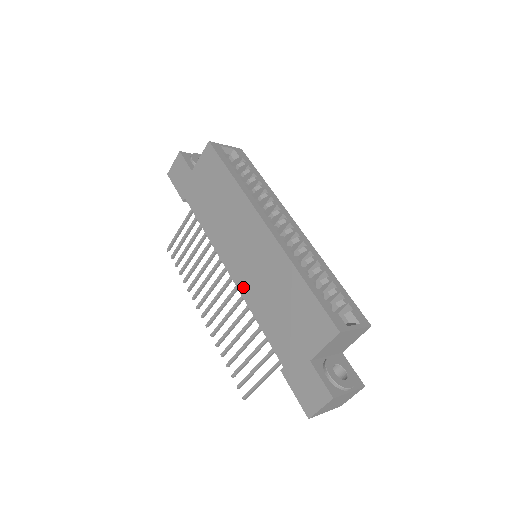
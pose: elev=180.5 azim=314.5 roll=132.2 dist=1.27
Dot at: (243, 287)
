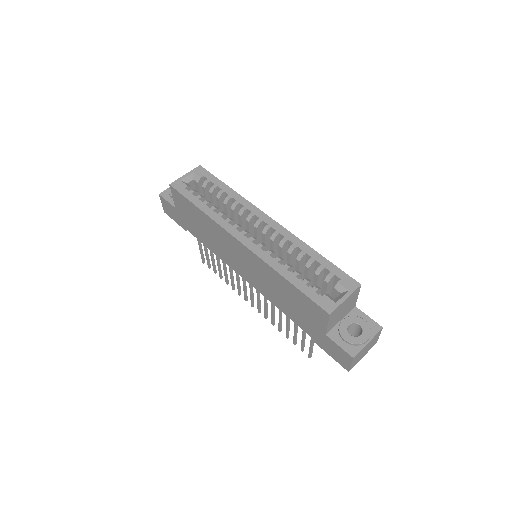
Dot at: (258, 288)
